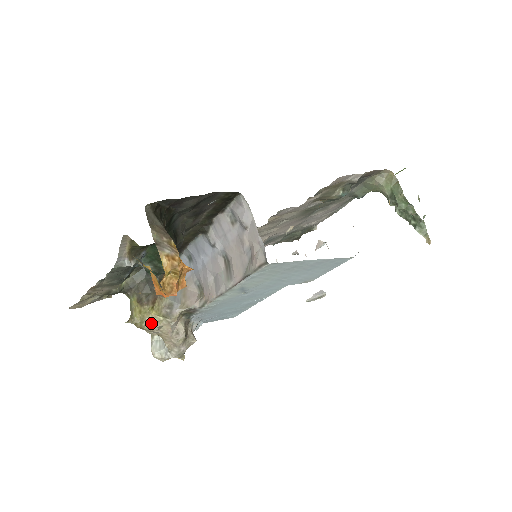
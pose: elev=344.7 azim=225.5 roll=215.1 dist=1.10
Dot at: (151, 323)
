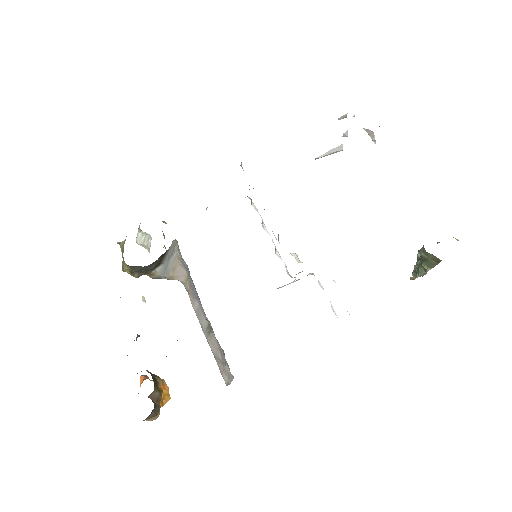
Dot at: occluded
